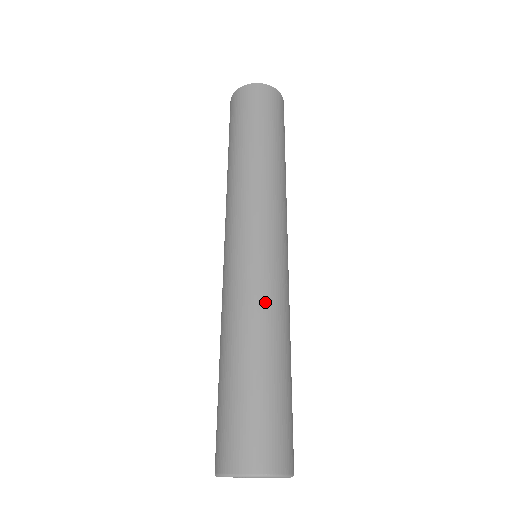
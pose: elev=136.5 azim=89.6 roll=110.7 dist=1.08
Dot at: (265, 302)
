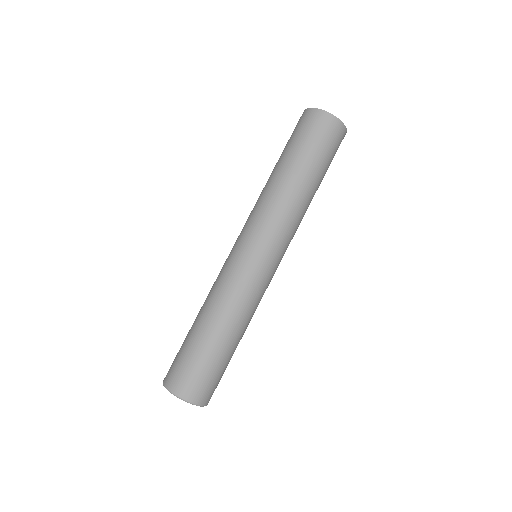
Dot at: (222, 291)
